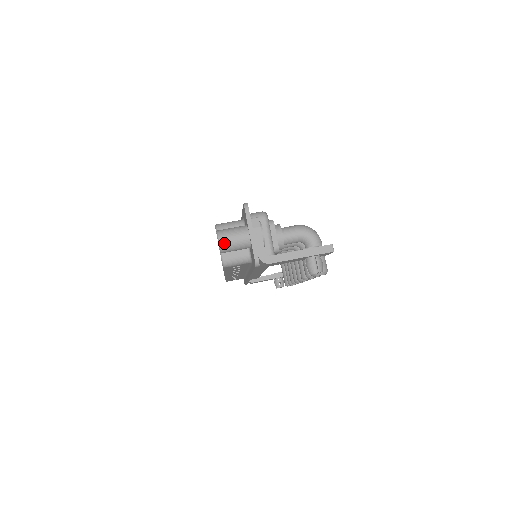
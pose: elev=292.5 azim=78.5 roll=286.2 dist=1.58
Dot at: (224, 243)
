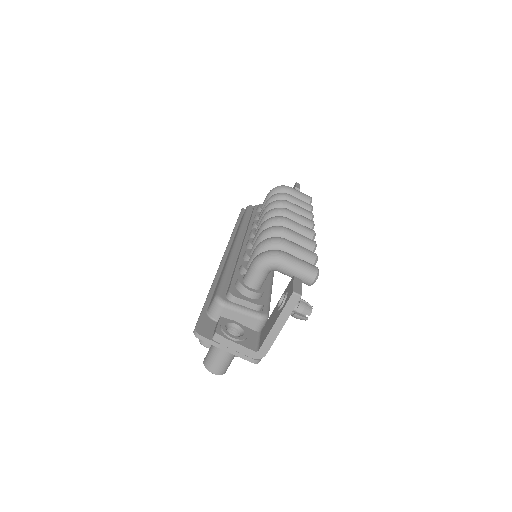
Dot at: (219, 371)
